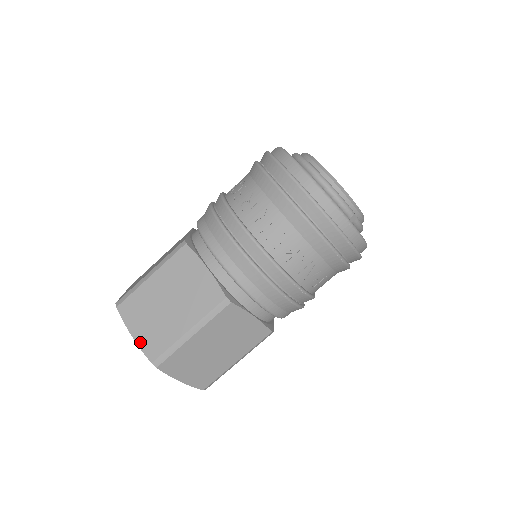
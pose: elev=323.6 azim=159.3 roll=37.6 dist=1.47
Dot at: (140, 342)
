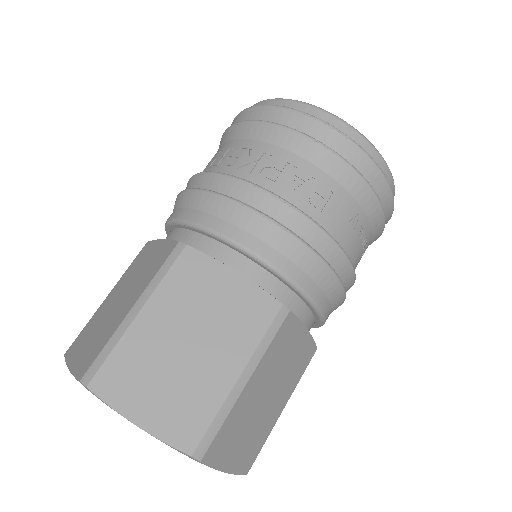
Dot at: (75, 368)
